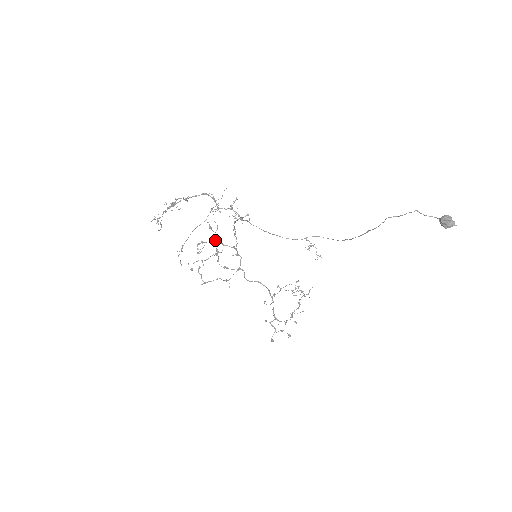
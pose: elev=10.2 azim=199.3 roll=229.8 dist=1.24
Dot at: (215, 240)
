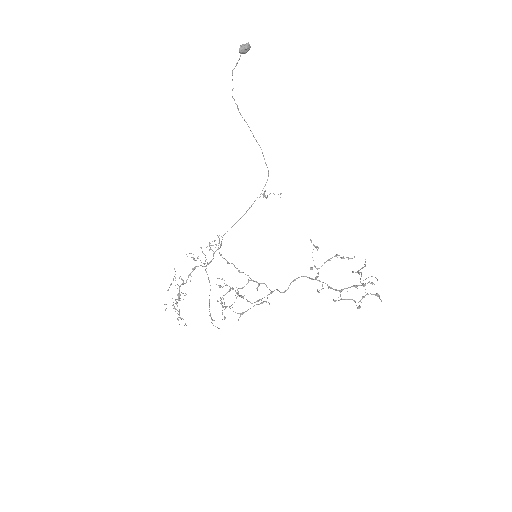
Dot at: (230, 289)
